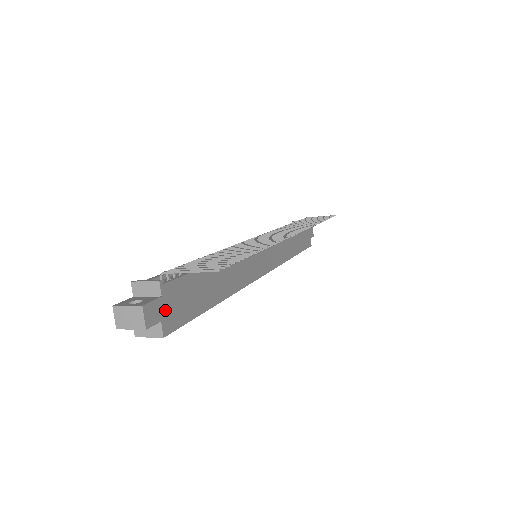
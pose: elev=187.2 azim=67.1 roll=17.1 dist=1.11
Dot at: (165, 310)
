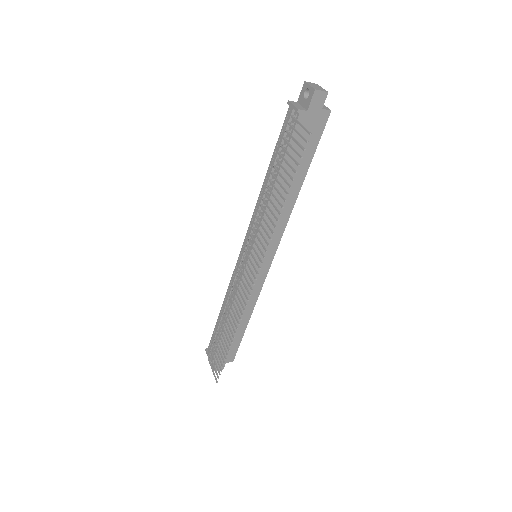
Dot at: occluded
